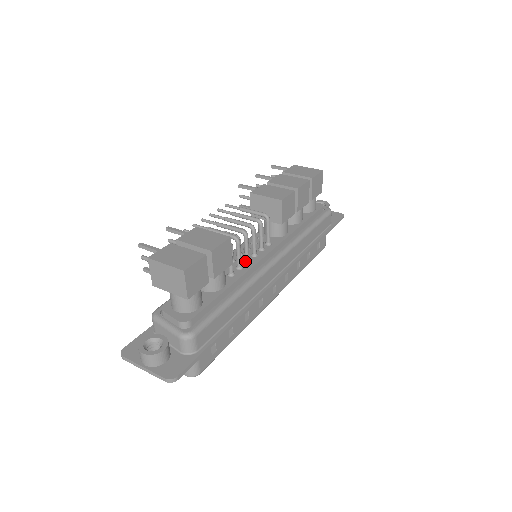
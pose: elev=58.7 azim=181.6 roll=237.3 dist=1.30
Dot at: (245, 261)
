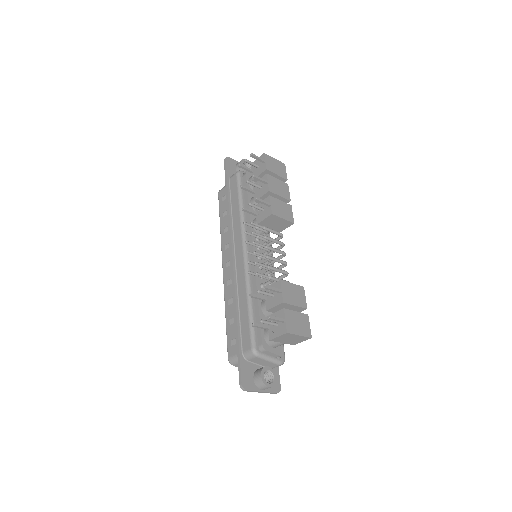
Dot at: (270, 275)
